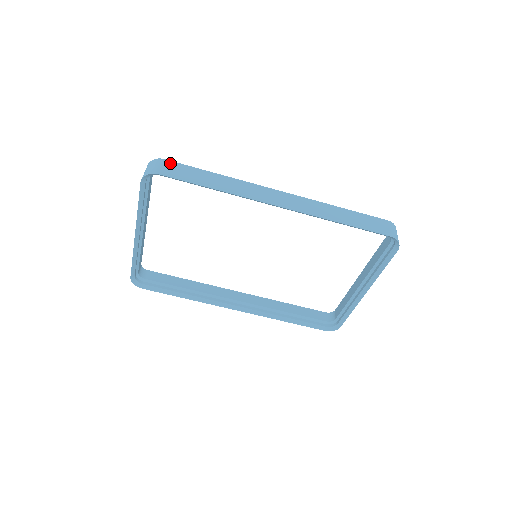
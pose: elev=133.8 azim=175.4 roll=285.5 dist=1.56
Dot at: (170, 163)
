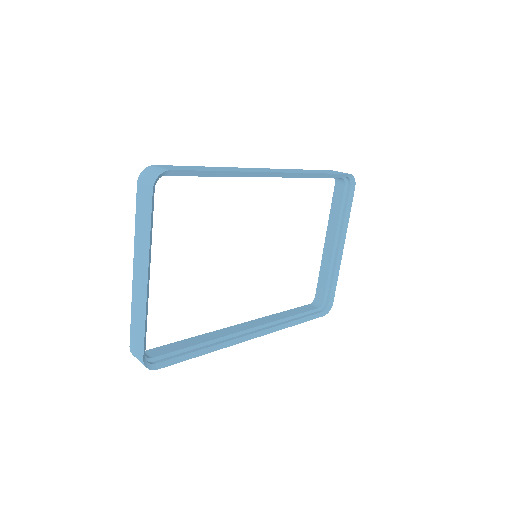
Dot at: (164, 166)
